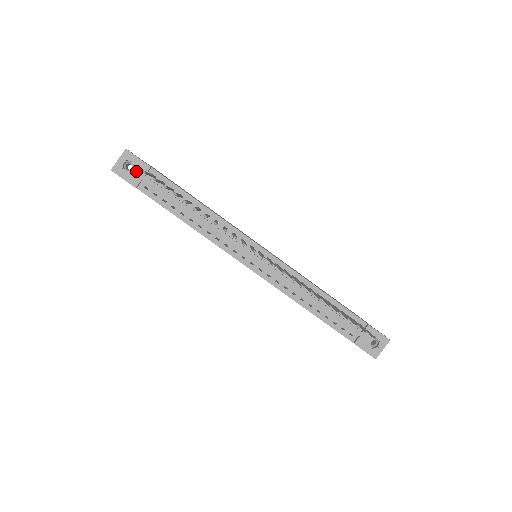
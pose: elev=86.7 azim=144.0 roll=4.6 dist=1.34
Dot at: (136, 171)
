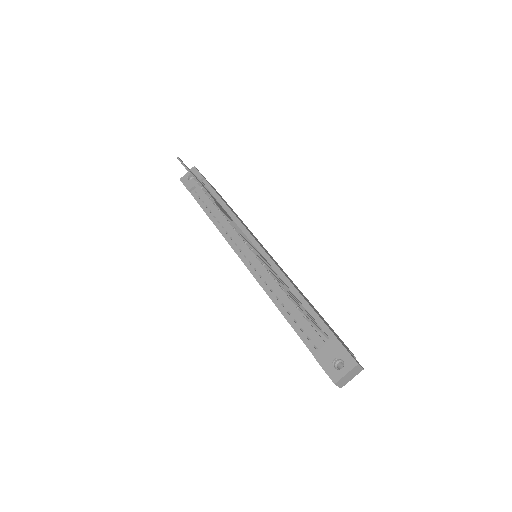
Dot at: (194, 180)
